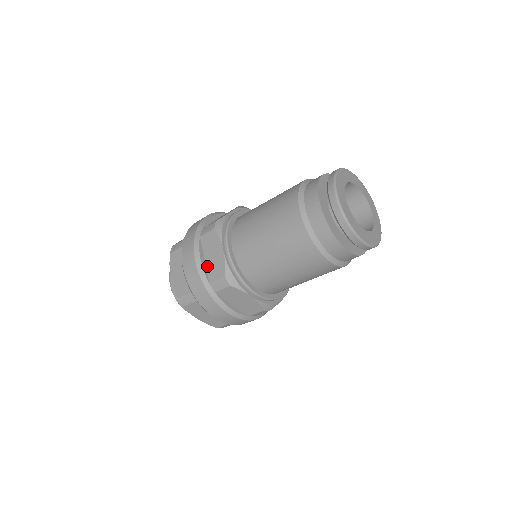
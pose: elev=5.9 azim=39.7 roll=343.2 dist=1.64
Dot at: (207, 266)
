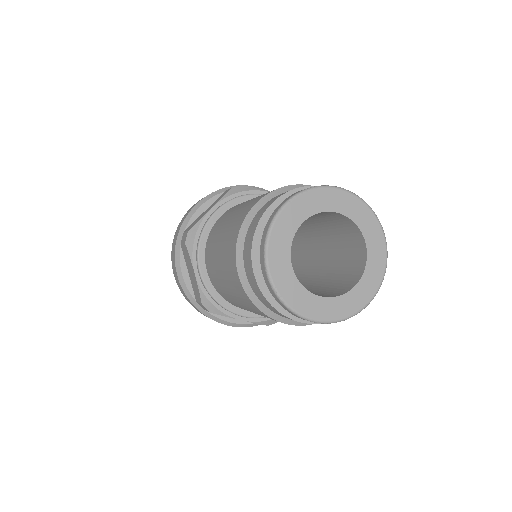
Dot at: (191, 282)
